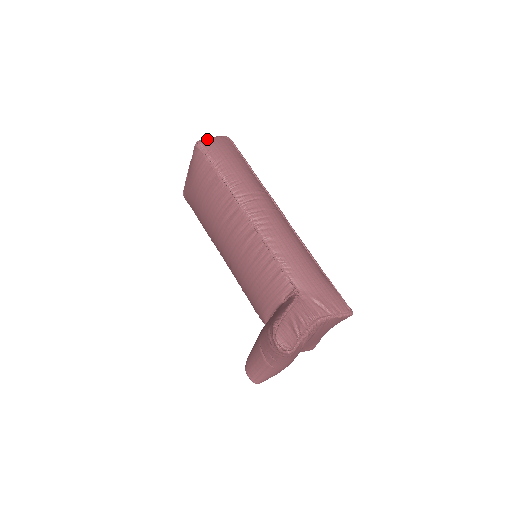
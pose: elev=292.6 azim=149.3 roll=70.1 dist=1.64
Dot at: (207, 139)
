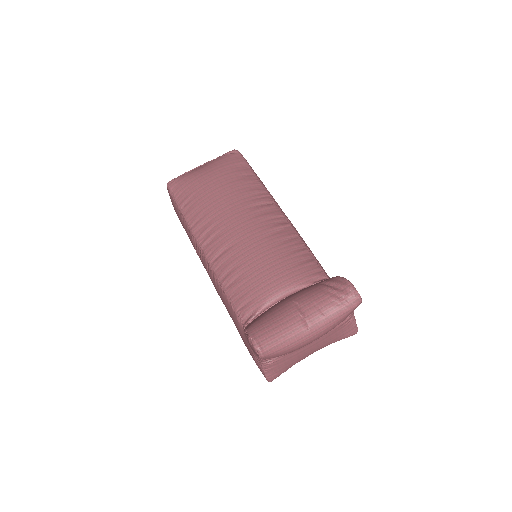
Dot at: occluded
